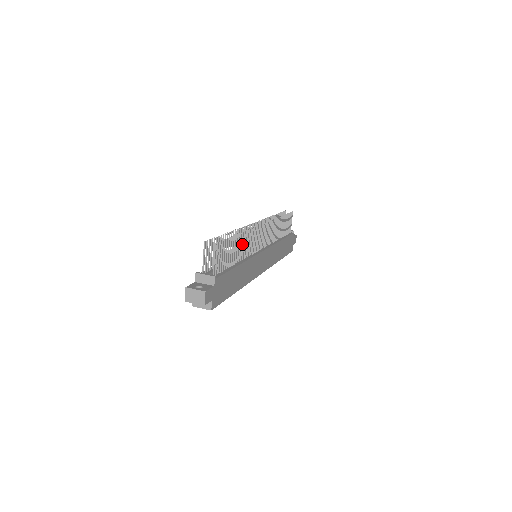
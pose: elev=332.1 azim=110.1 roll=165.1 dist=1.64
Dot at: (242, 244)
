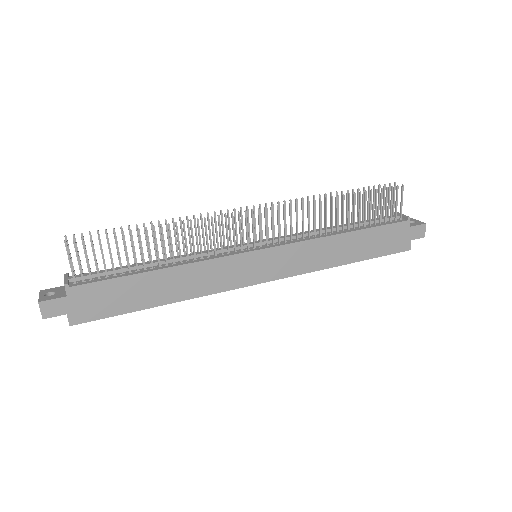
Dot at: (170, 240)
